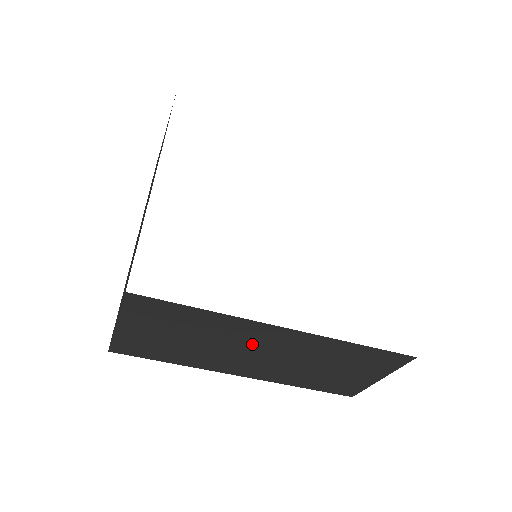
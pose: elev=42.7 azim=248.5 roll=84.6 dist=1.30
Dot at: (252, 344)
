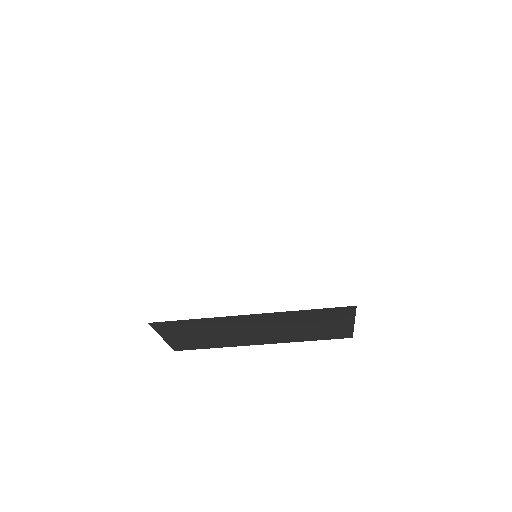
Dot at: (244, 327)
